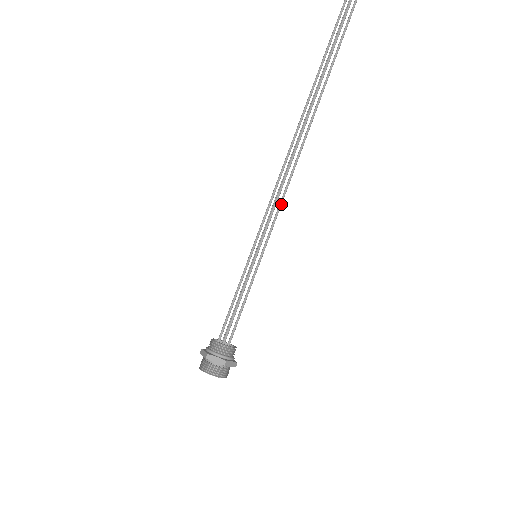
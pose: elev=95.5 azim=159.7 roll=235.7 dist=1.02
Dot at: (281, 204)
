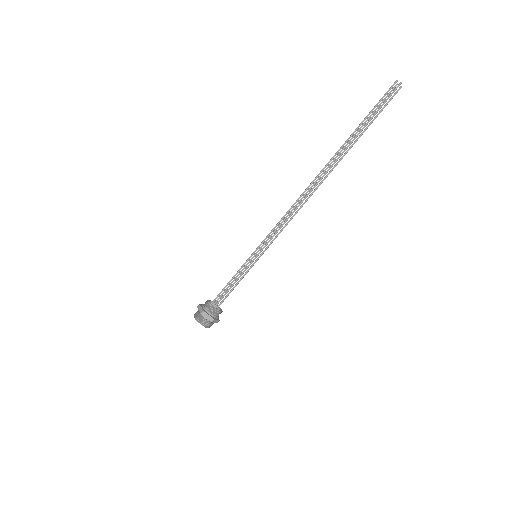
Dot at: (285, 226)
